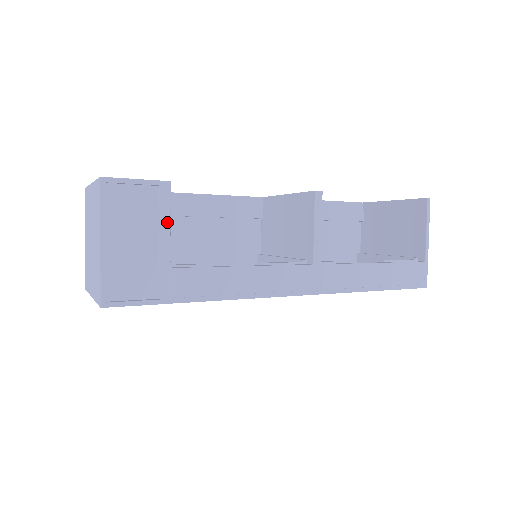
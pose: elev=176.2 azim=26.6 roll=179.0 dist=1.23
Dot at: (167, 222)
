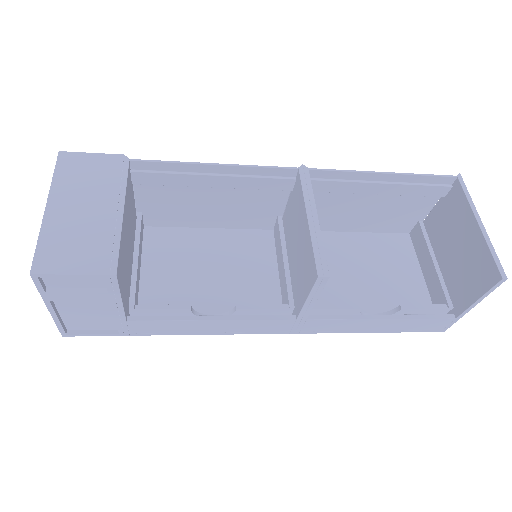
Dot at: (118, 298)
